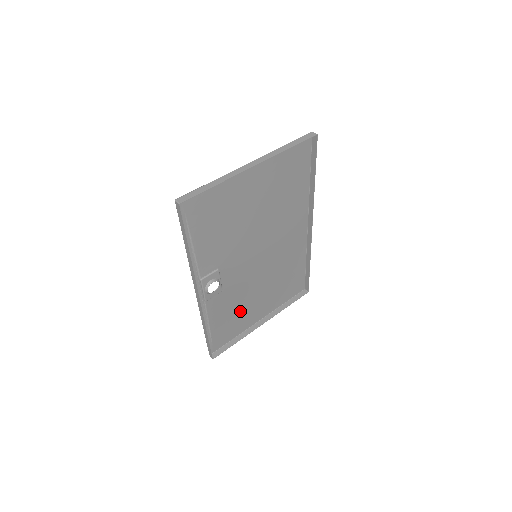
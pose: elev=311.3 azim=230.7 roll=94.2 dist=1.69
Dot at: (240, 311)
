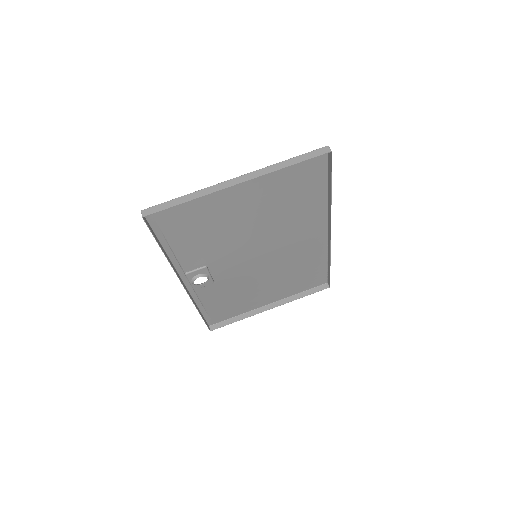
Dot at: (241, 297)
